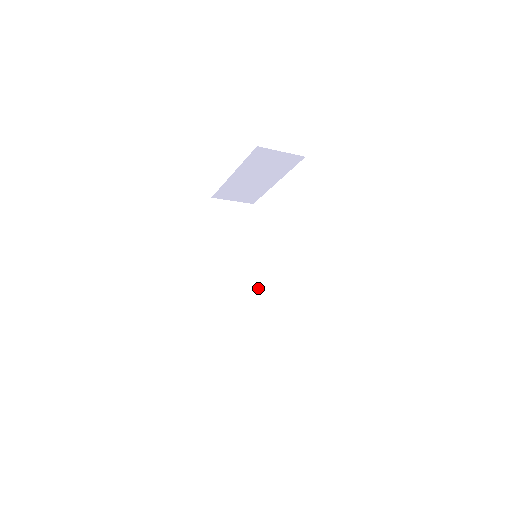
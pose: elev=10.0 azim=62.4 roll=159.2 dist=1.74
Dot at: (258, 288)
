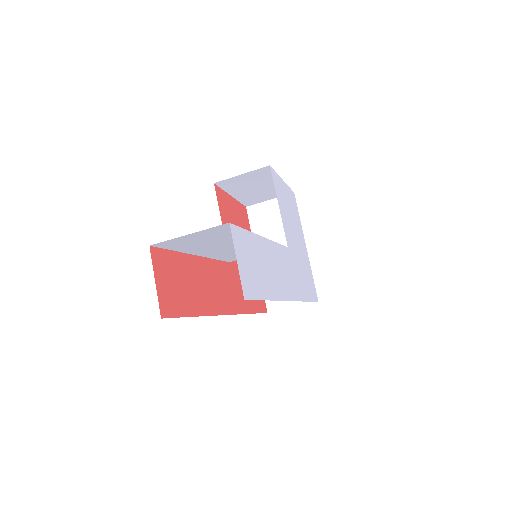
Dot at: occluded
